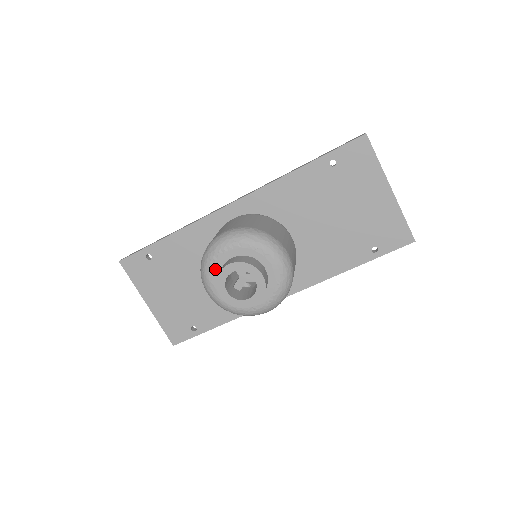
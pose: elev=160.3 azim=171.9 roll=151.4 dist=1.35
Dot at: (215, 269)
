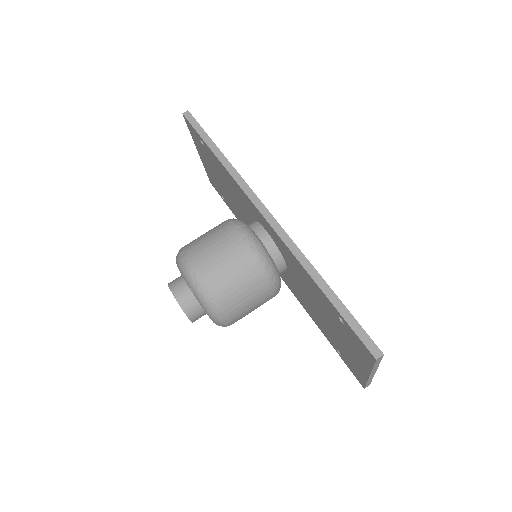
Dot at: occluded
